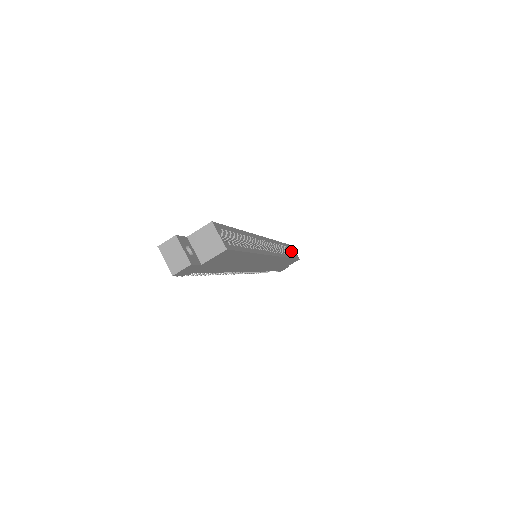
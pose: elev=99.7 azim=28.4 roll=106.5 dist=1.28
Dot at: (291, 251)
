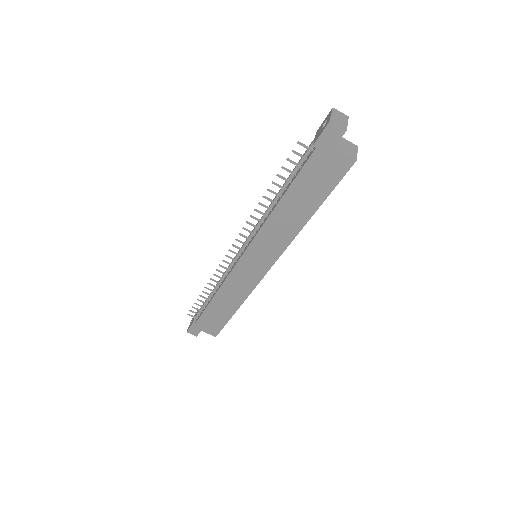
Dot at: occluded
